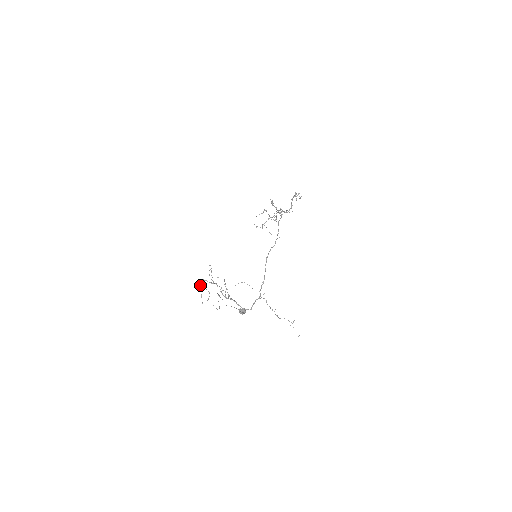
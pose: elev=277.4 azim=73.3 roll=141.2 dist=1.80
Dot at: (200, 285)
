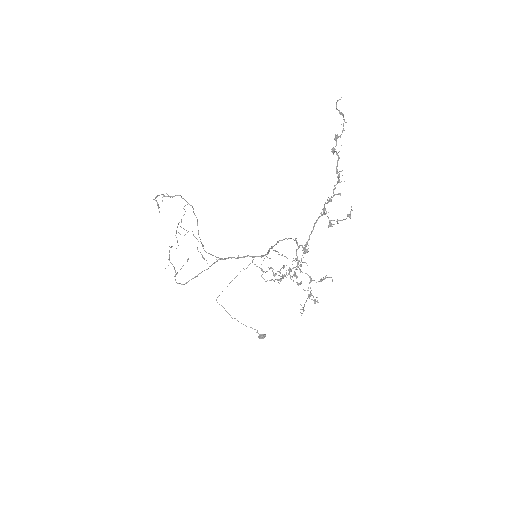
Dot at: (169, 256)
